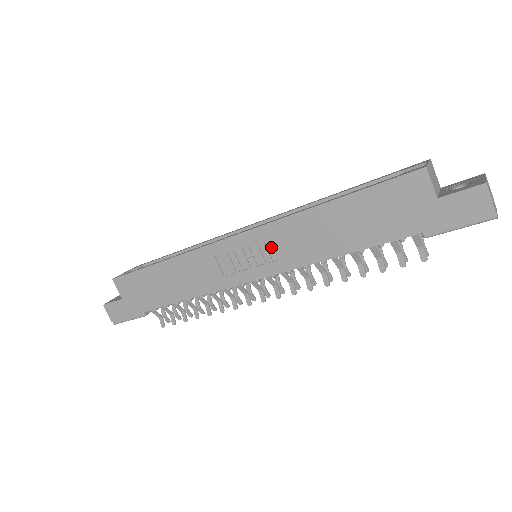
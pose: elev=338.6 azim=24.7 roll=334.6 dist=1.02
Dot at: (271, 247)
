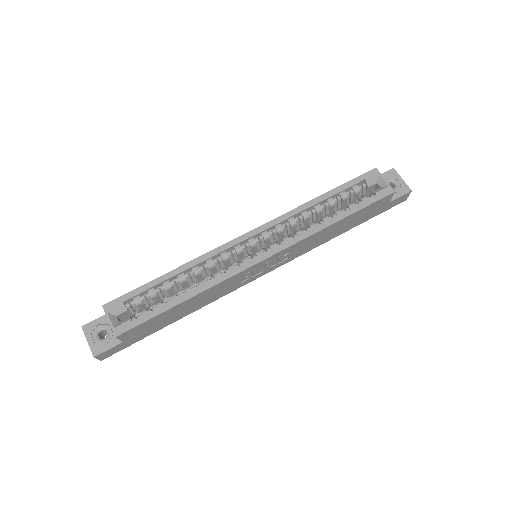
Dot at: (287, 255)
